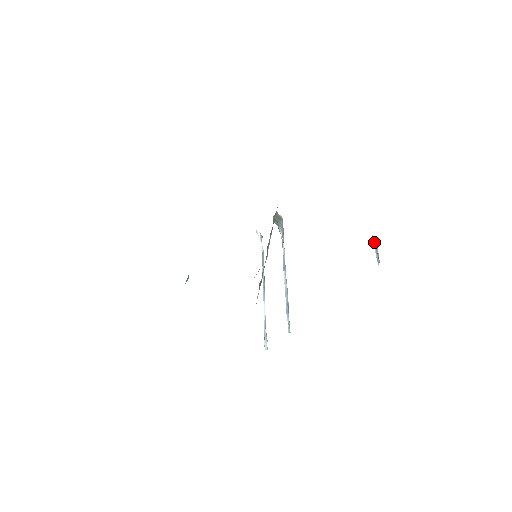
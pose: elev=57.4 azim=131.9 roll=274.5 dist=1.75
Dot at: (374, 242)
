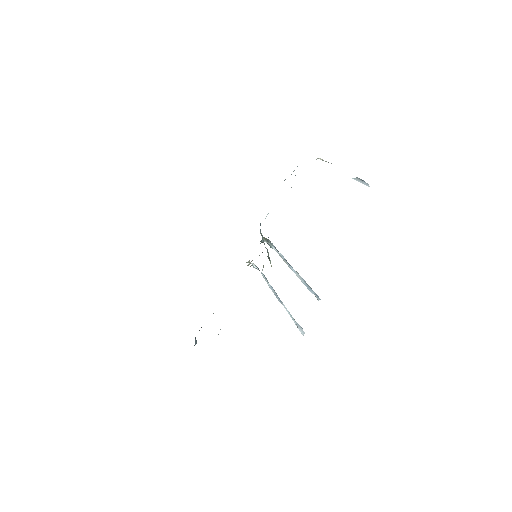
Dot at: (356, 180)
